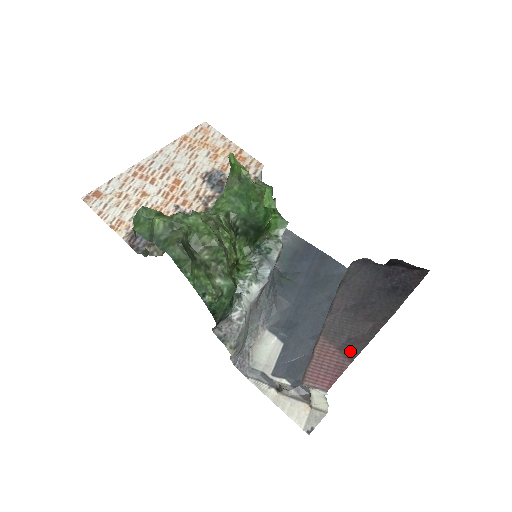
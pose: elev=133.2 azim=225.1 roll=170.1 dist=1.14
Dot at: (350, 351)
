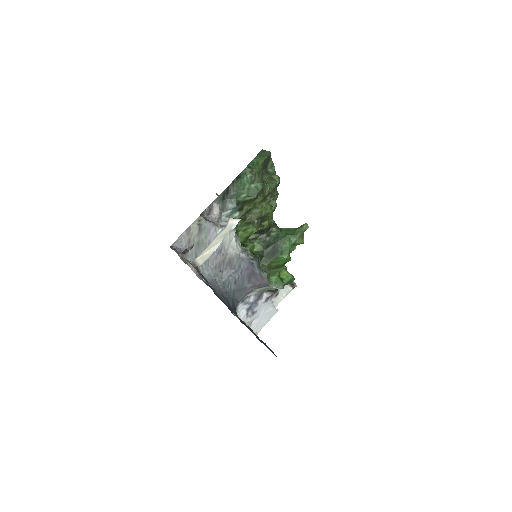
Dot at: occluded
